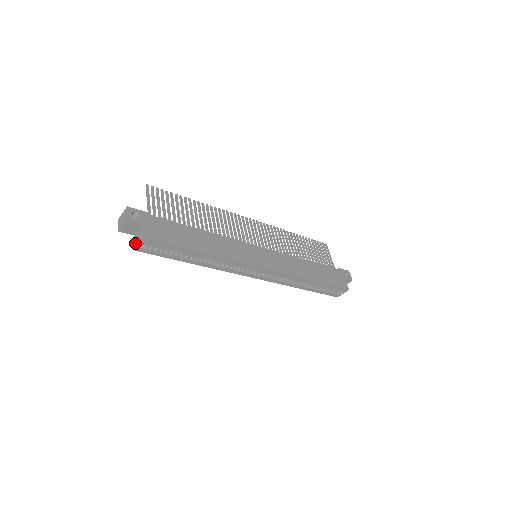
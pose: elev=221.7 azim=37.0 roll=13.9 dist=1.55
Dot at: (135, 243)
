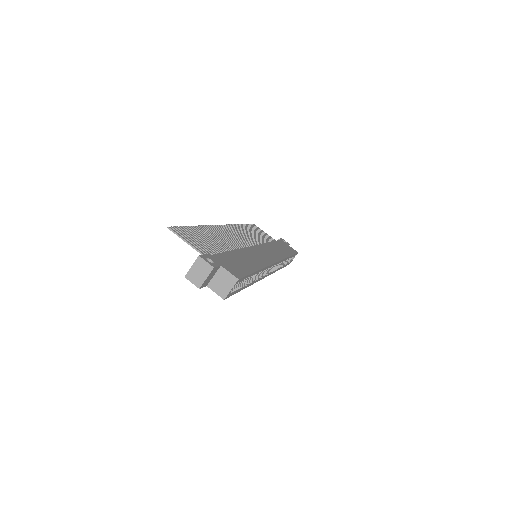
Dot at: (218, 292)
